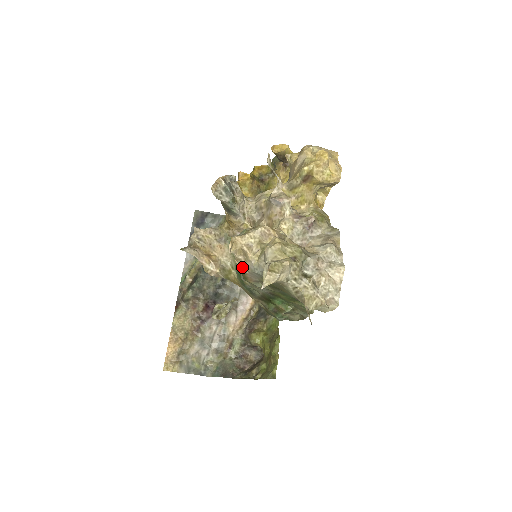
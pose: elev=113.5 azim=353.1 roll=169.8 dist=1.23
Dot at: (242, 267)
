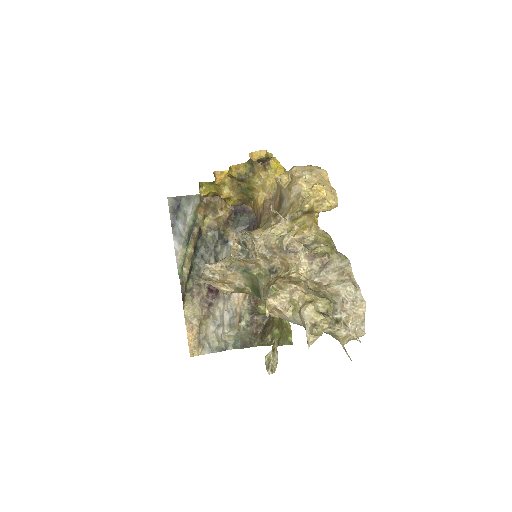
Dot at: (275, 316)
